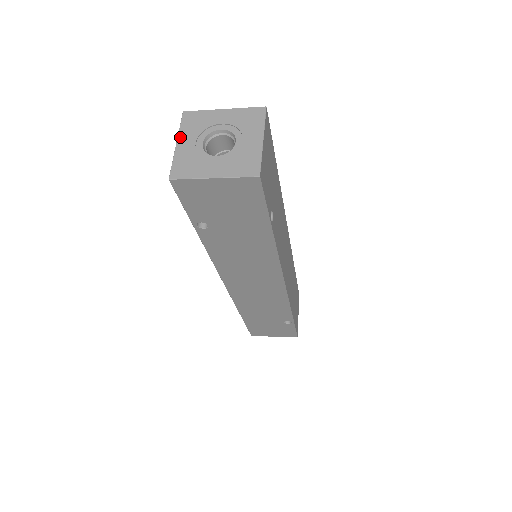
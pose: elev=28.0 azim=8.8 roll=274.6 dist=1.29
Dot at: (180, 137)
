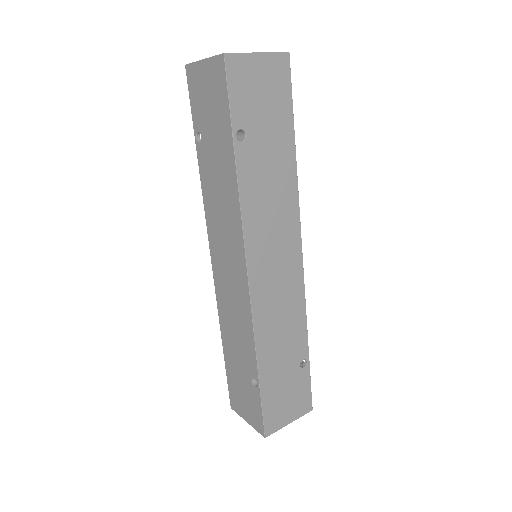
Dot at: occluded
